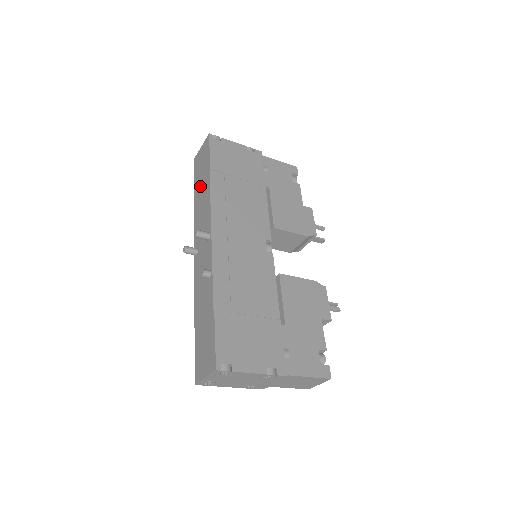
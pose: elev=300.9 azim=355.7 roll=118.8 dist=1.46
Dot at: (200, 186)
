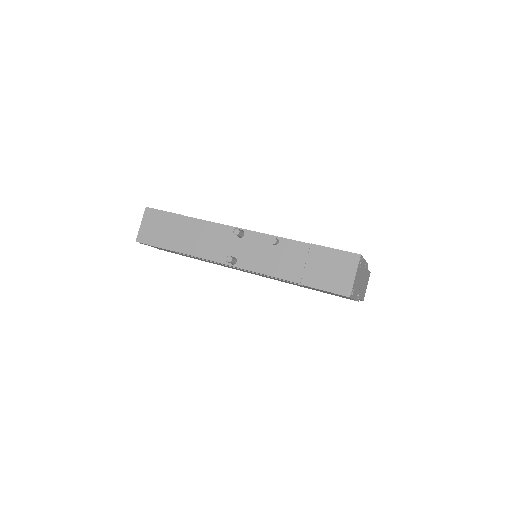
Dot at: (178, 235)
